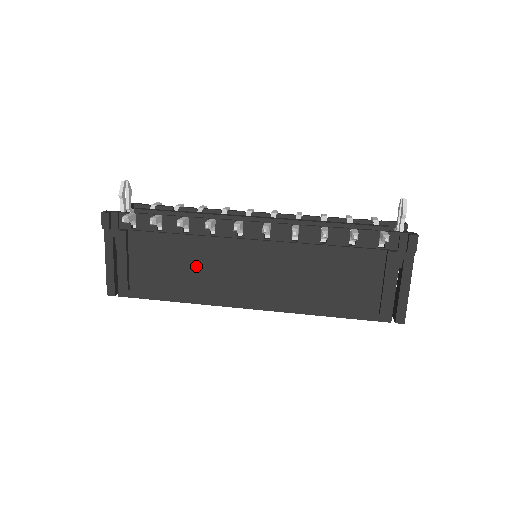
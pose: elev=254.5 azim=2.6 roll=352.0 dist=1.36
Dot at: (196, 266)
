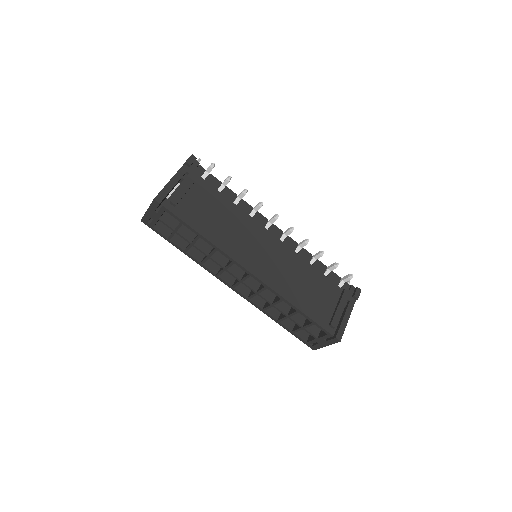
Dot at: (231, 225)
